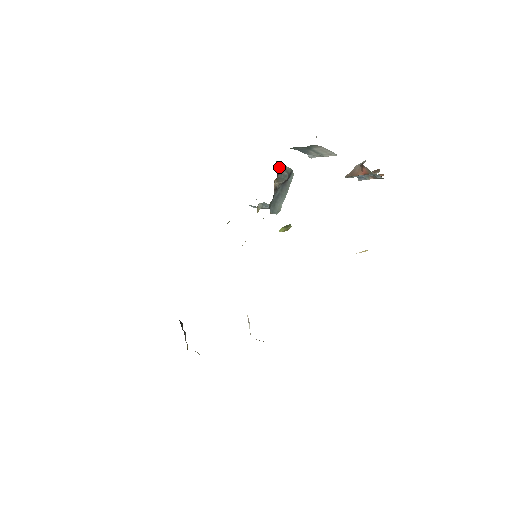
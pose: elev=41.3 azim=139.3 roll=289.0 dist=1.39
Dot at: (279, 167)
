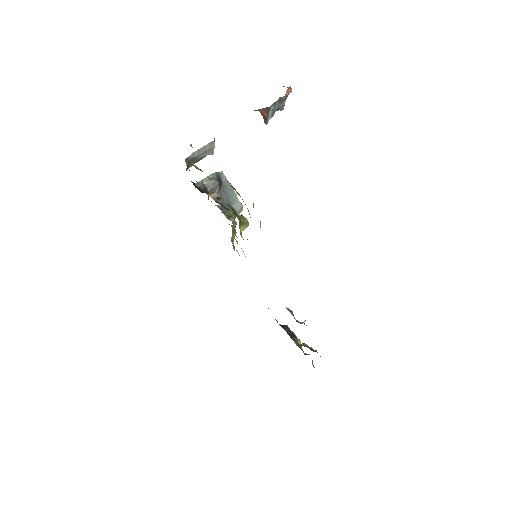
Dot at: (202, 184)
